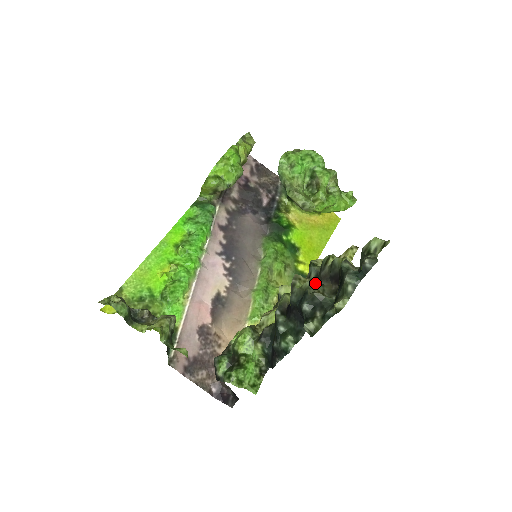
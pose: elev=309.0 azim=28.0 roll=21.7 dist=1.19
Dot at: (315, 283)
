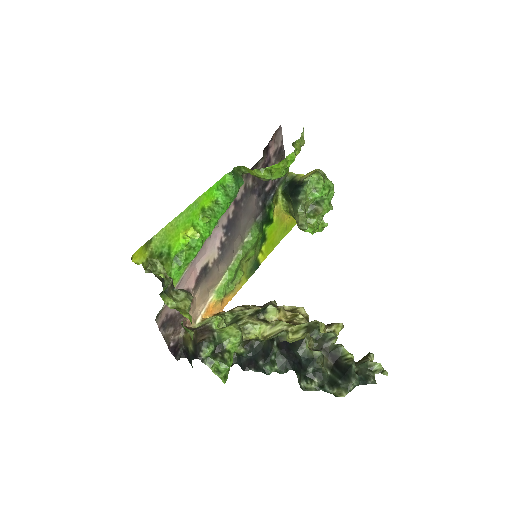
Dot at: (322, 355)
